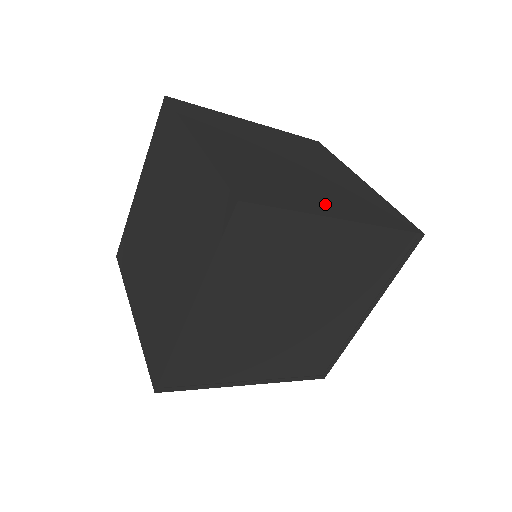
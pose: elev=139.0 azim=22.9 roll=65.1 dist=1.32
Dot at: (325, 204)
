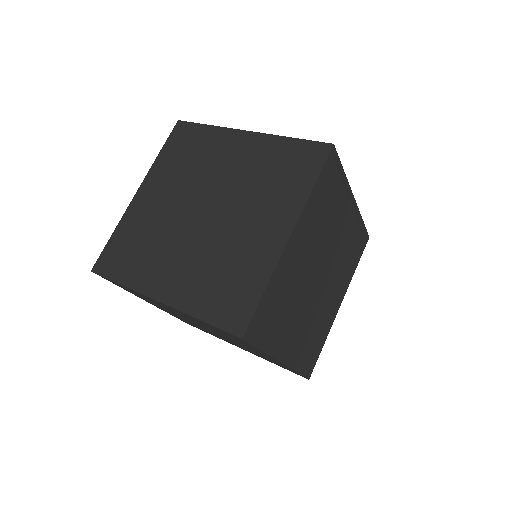
Dot at: occluded
